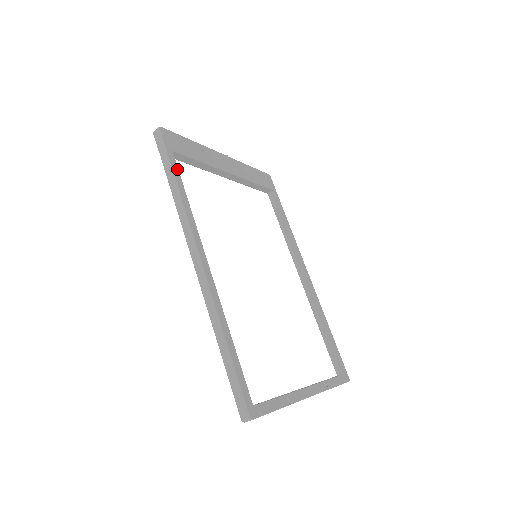
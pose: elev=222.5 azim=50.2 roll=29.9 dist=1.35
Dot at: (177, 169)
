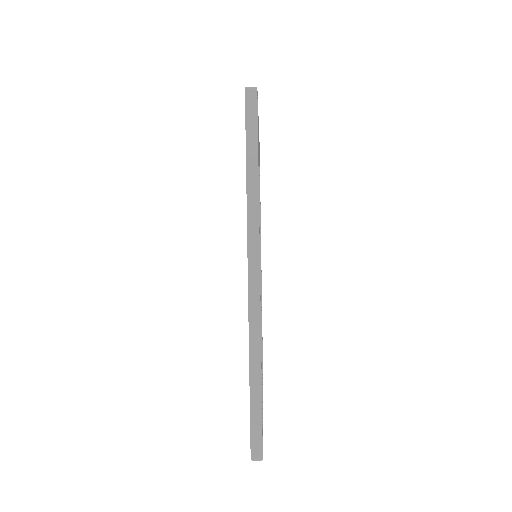
Dot at: occluded
